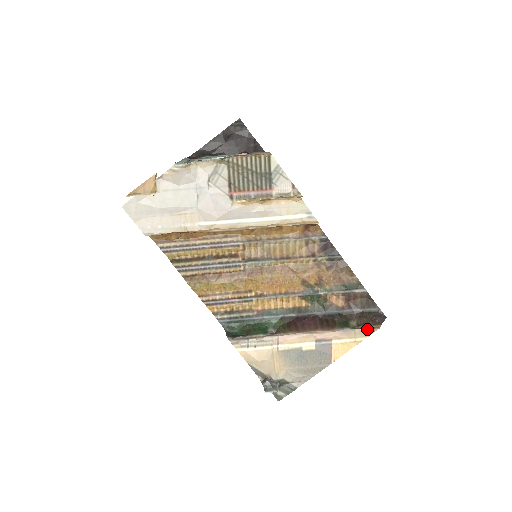
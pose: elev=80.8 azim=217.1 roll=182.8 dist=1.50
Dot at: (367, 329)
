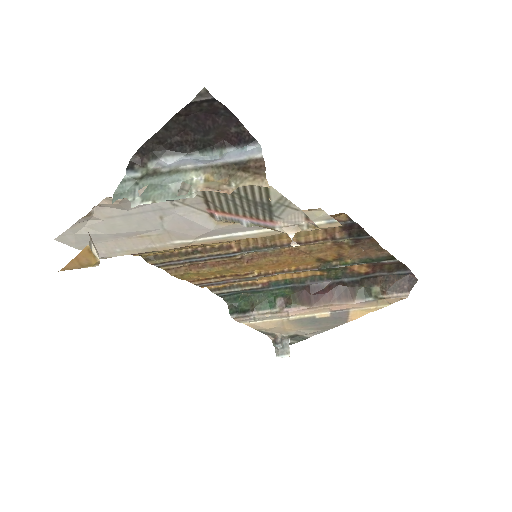
Dot at: (392, 299)
